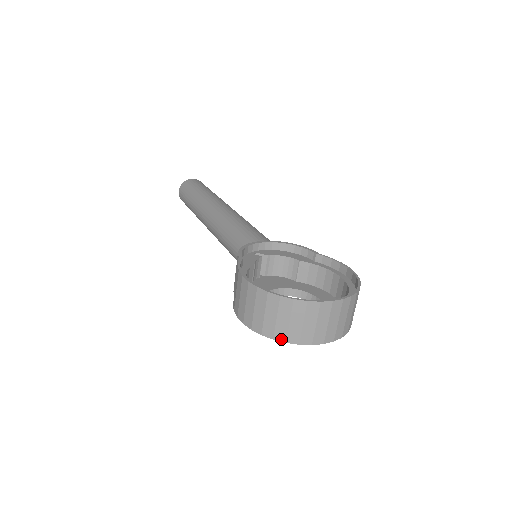
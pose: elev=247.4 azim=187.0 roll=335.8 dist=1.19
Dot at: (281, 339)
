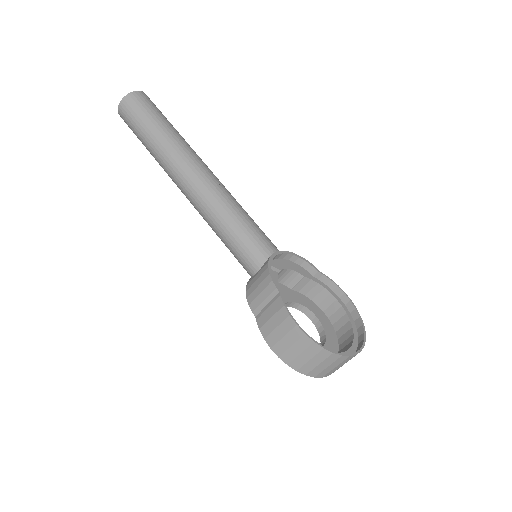
Dot at: (312, 375)
